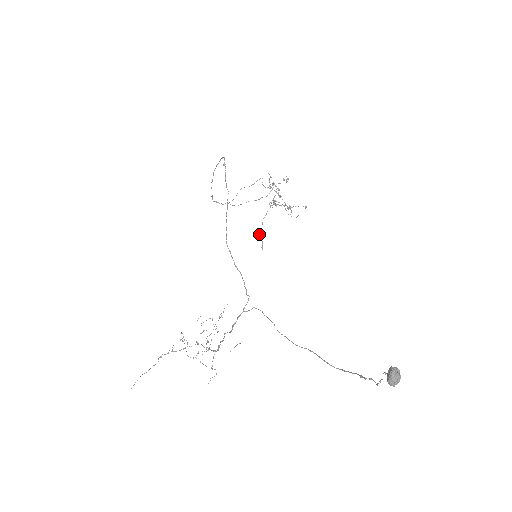
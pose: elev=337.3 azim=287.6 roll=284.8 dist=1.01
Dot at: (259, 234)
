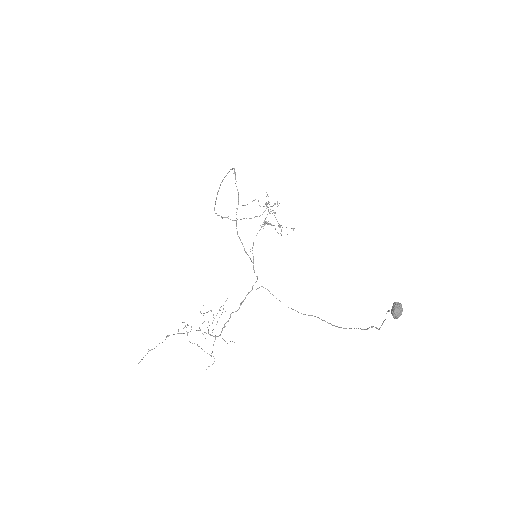
Dot at: occluded
